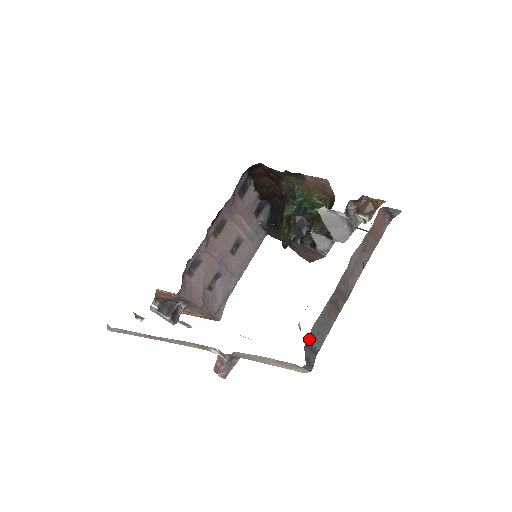
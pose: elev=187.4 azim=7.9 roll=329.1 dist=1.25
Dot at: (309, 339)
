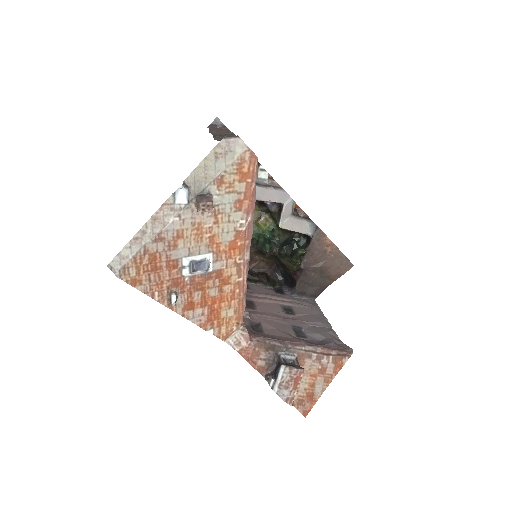
Dot at: occluded
